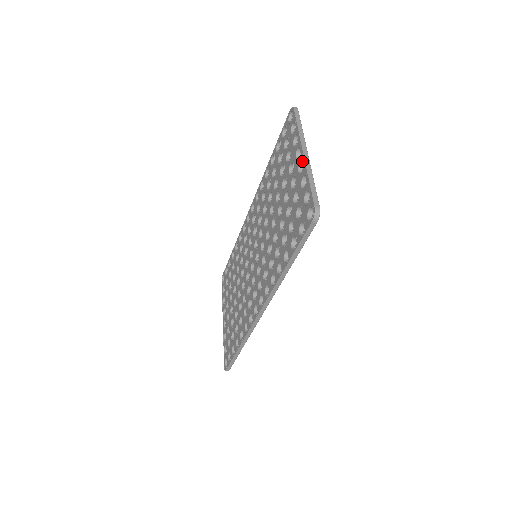
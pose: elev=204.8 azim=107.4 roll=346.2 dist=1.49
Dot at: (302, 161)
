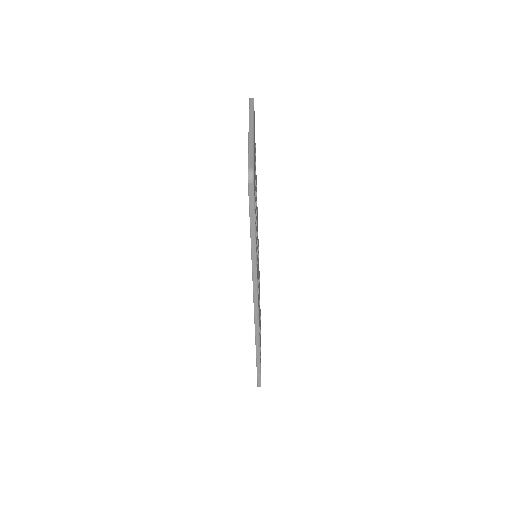
Dot at: occluded
